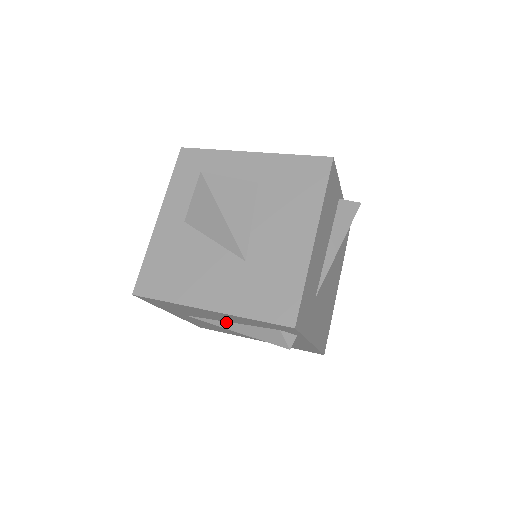
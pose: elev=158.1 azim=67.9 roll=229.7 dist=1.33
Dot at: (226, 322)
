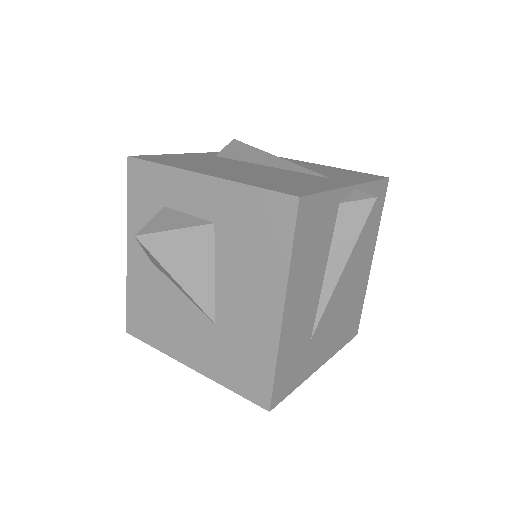
Dot at: occluded
